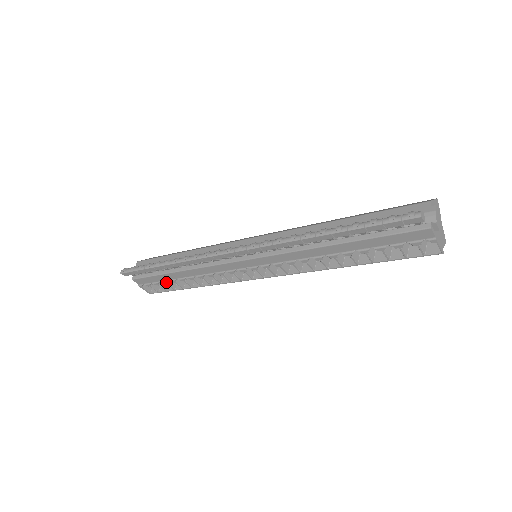
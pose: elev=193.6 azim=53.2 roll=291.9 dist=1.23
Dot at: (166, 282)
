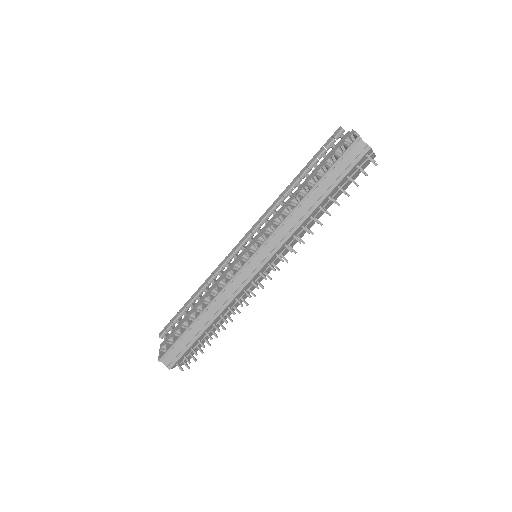
Dot at: (182, 325)
